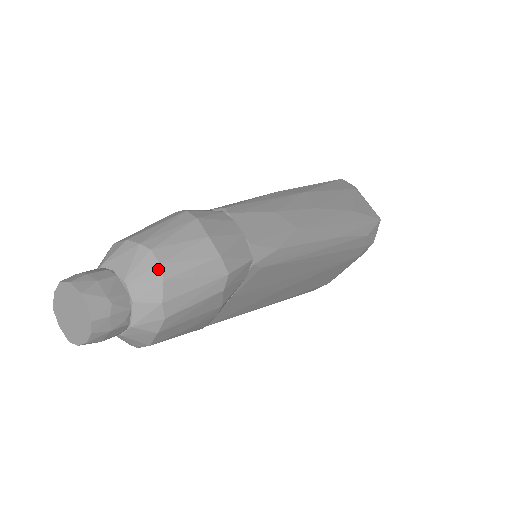
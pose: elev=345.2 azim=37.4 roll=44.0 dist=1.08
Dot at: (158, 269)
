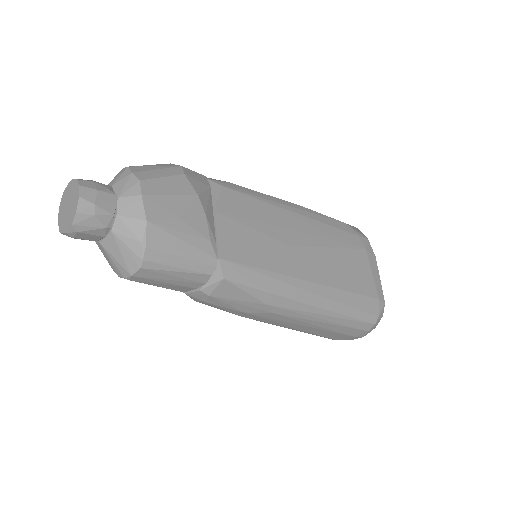
Dot at: (123, 169)
